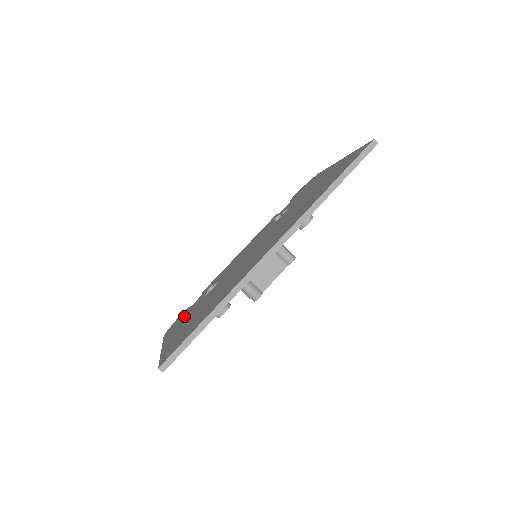
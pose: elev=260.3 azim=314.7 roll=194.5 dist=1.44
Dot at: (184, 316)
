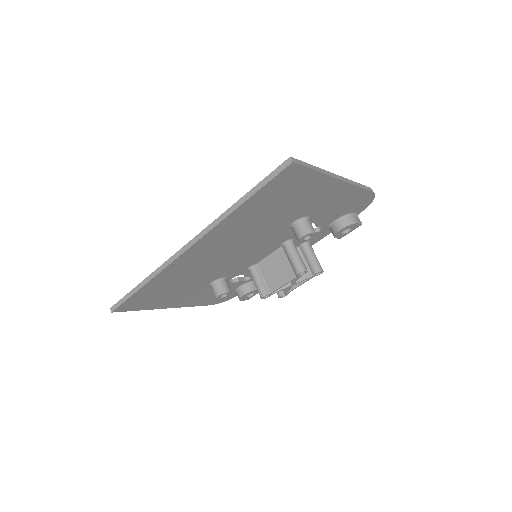
Dot at: occluded
